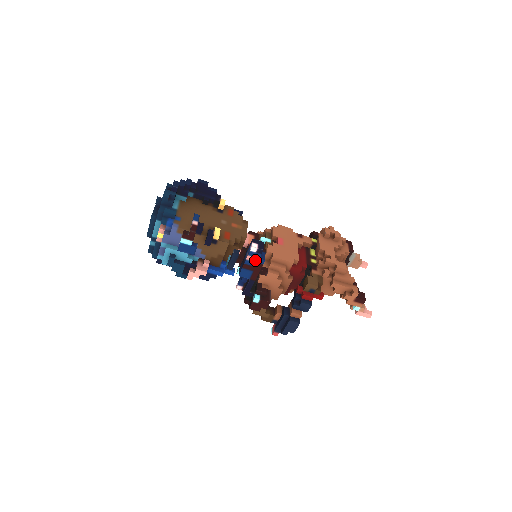
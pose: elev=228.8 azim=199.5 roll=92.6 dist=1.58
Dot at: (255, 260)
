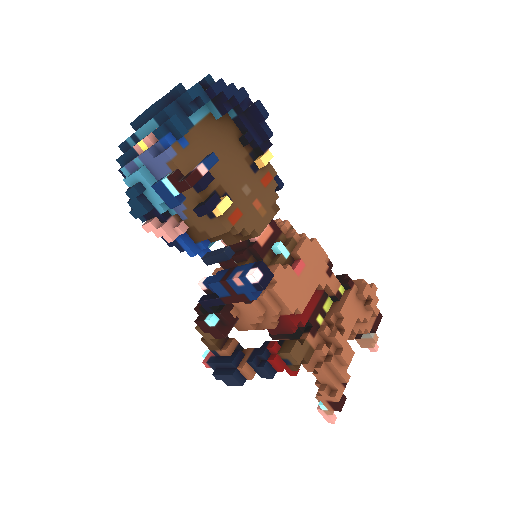
Dot at: (243, 289)
